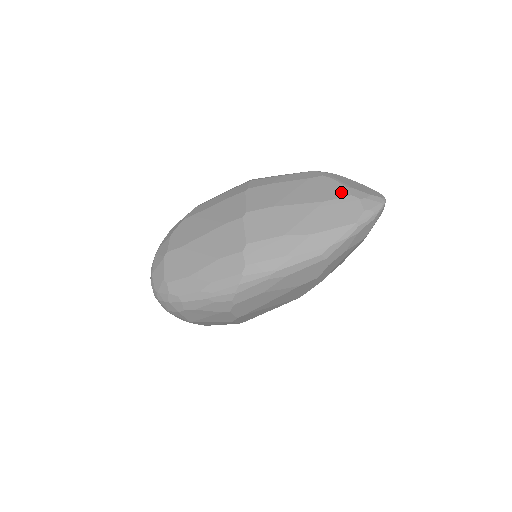
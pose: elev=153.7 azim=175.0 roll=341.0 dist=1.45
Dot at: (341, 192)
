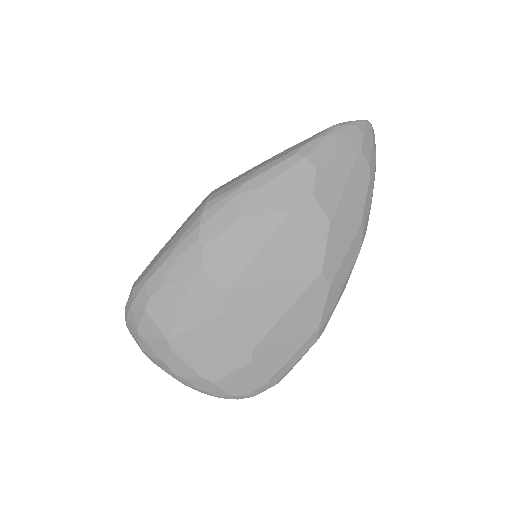
Dot at: occluded
